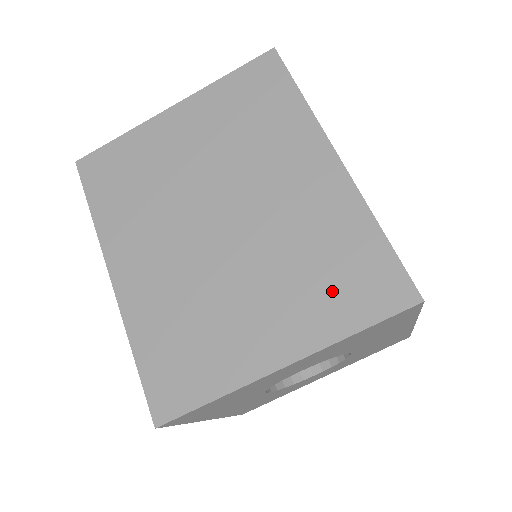
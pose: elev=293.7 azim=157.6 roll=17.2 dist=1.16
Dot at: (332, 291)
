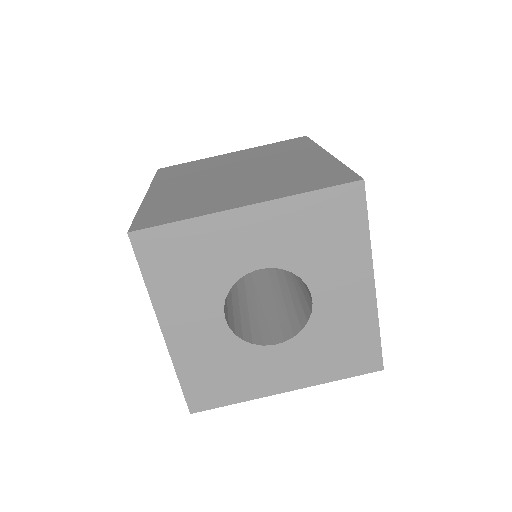
Dot at: (299, 182)
